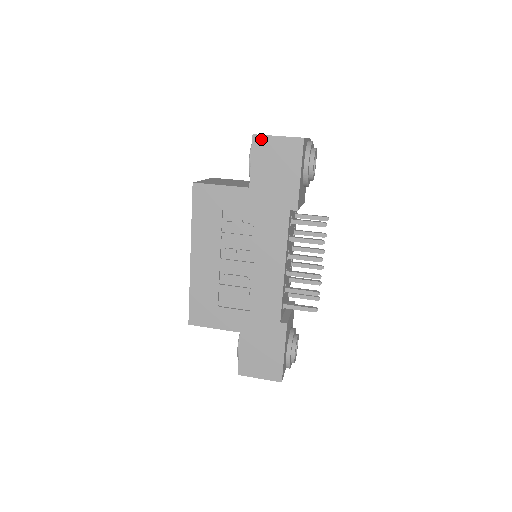
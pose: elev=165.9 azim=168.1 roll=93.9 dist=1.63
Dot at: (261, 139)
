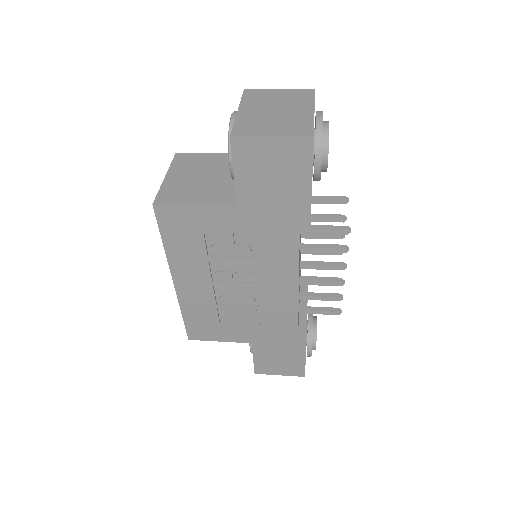
Dot at: (244, 143)
